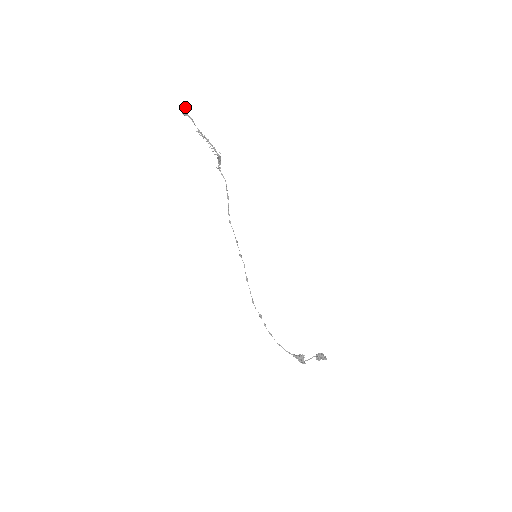
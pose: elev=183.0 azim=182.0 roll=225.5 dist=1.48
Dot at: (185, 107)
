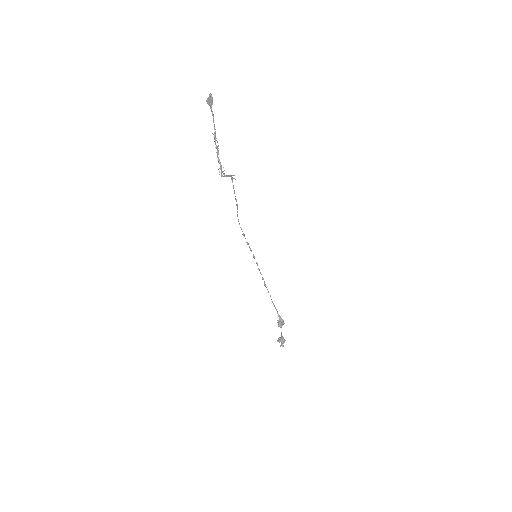
Dot at: (209, 97)
